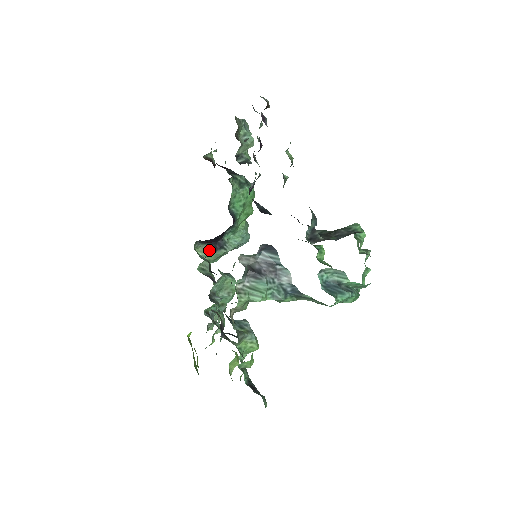
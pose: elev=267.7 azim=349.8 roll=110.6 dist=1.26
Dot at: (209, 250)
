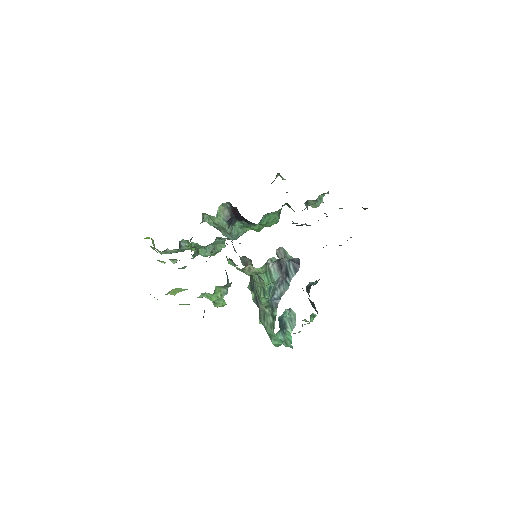
Dot at: (225, 215)
